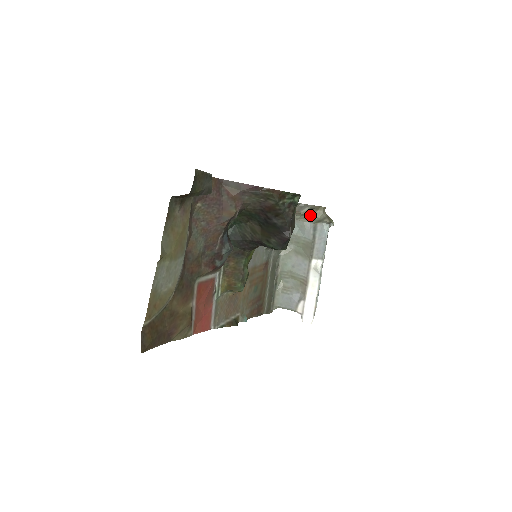
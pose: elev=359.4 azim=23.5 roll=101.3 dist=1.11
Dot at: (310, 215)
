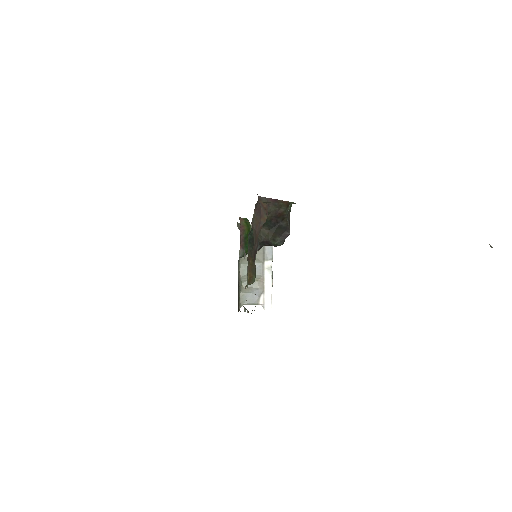
Dot at: occluded
